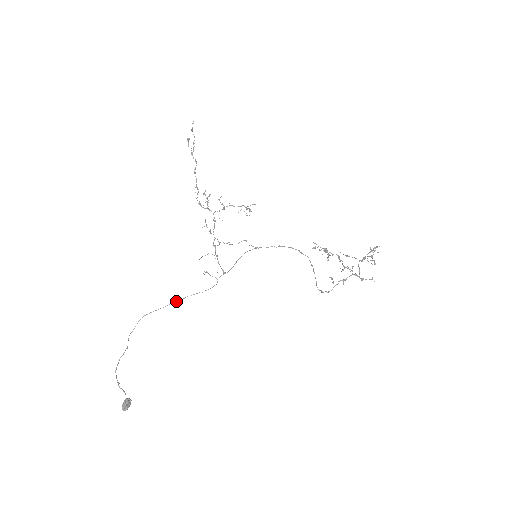
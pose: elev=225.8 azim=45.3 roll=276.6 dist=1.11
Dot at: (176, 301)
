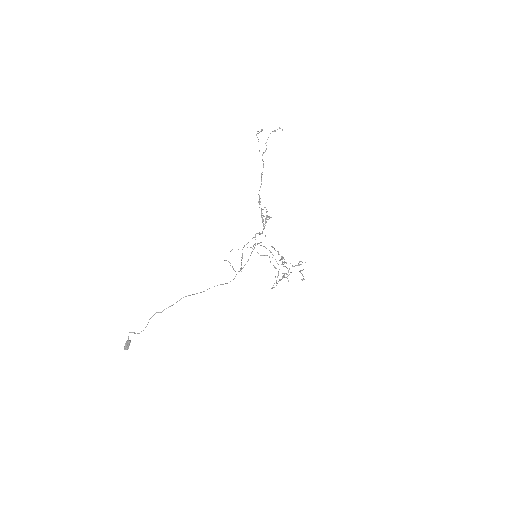
Dot at: occluded
